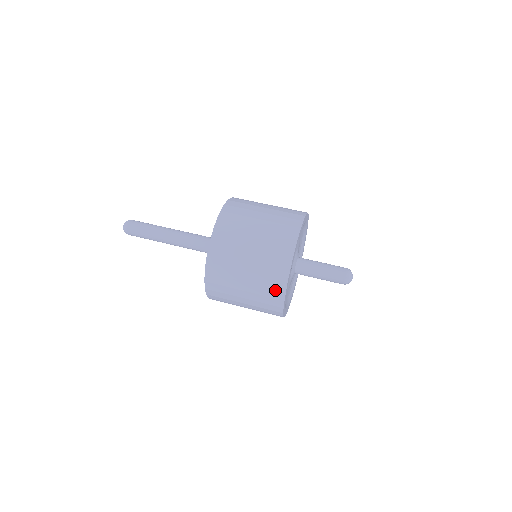
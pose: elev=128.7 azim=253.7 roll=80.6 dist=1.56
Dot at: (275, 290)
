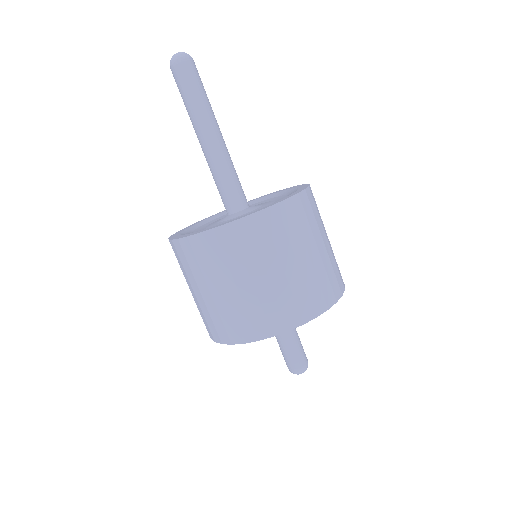
Dot at: occluded
